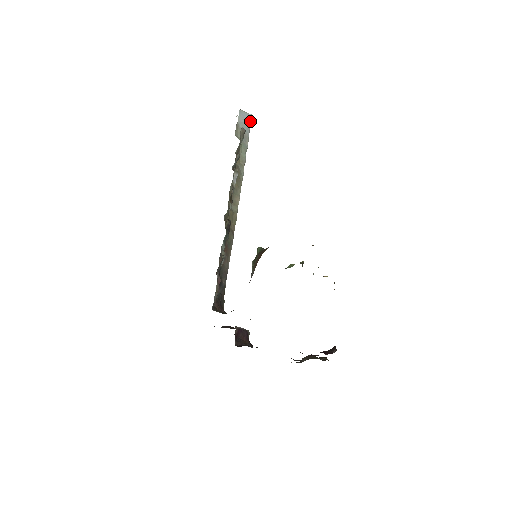
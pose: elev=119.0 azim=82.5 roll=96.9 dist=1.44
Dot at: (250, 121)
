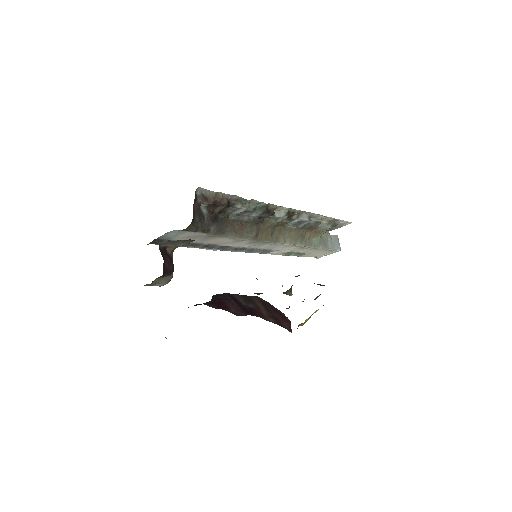
Dot at: (336, 248)
